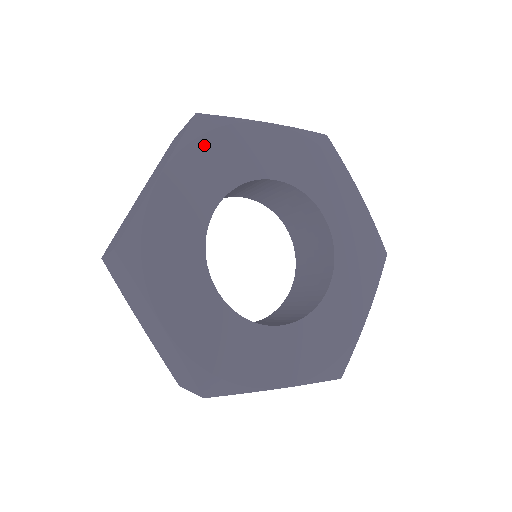
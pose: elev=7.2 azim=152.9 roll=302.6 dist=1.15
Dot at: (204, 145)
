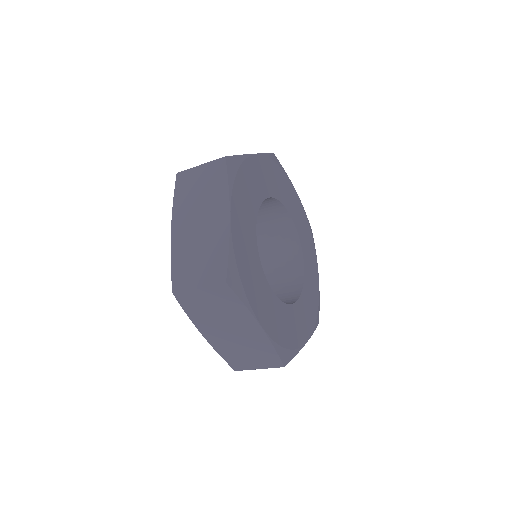
Dot at: (239, 182)
